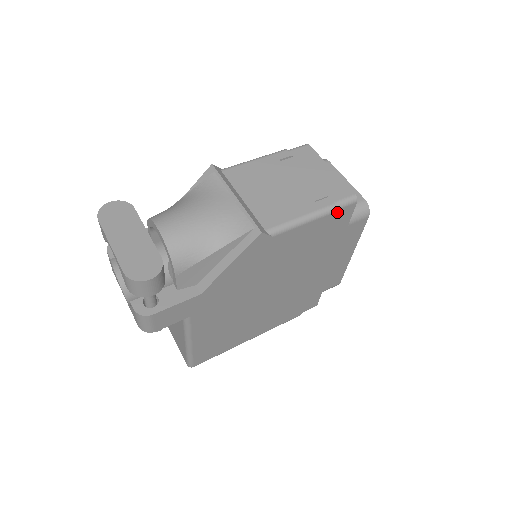
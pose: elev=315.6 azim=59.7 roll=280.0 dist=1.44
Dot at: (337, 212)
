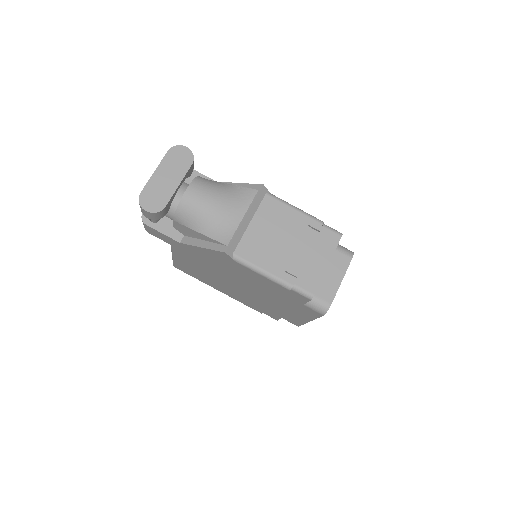
Dot at: (293, 291)
